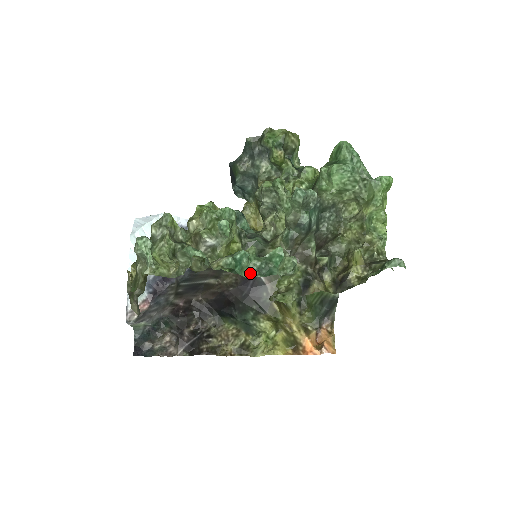
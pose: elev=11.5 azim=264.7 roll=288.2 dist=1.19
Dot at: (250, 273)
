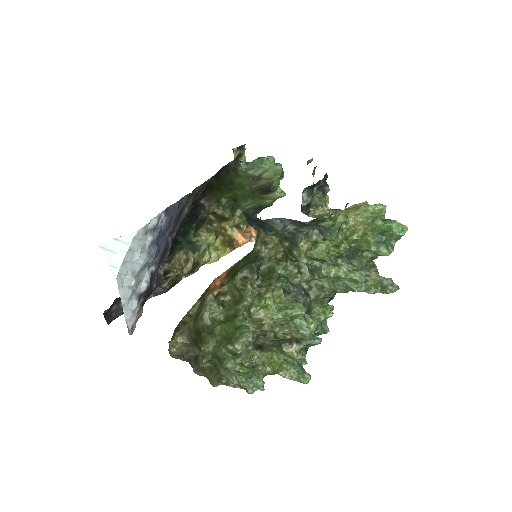
Dot at: occluded
